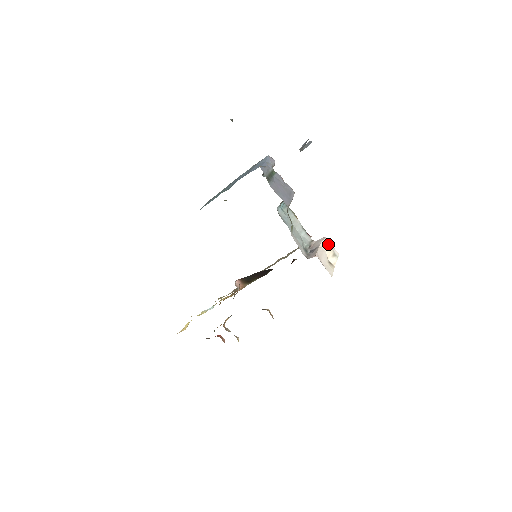
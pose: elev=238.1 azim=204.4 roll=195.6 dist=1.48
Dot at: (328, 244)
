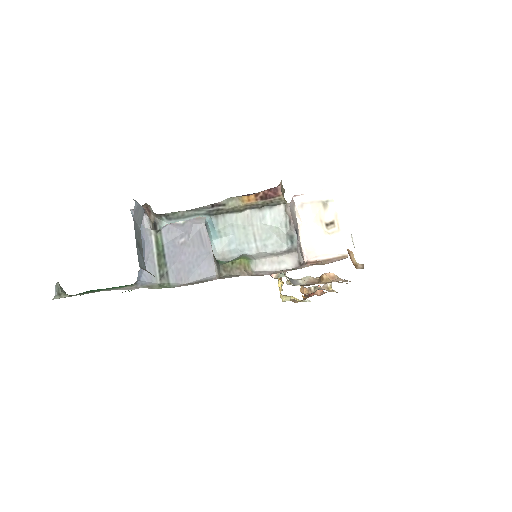
Dot at: (305, 205)
